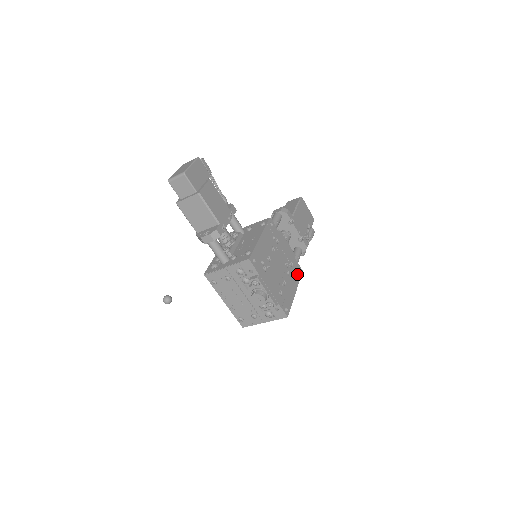
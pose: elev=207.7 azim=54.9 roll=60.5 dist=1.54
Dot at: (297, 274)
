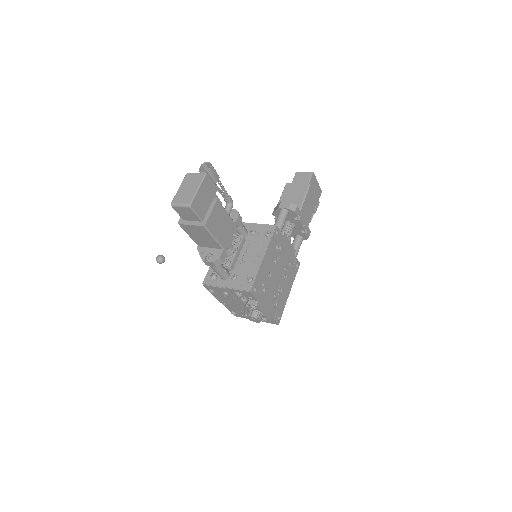
Dot at: (294, 271)
